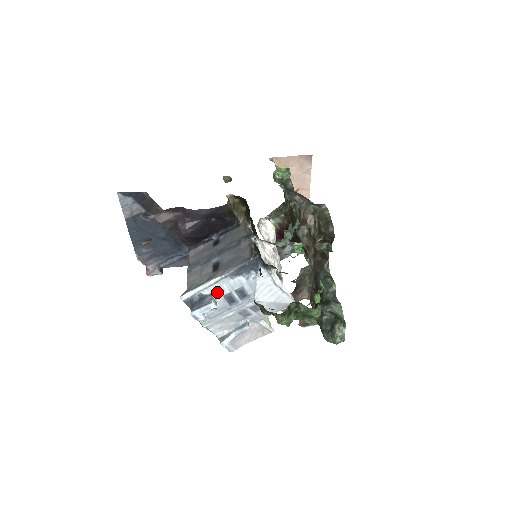
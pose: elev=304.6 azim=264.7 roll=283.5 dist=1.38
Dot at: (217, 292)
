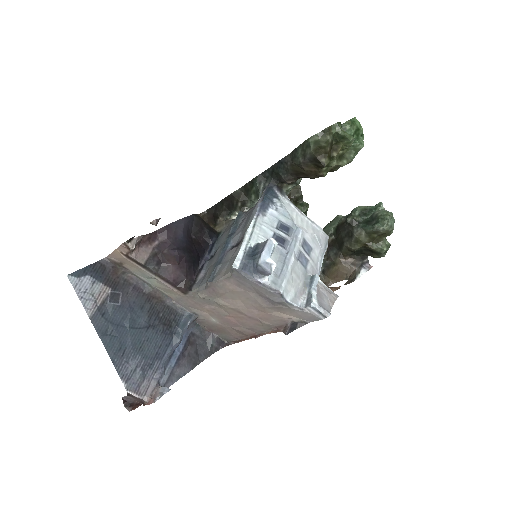
Dot at: (262, 239)
